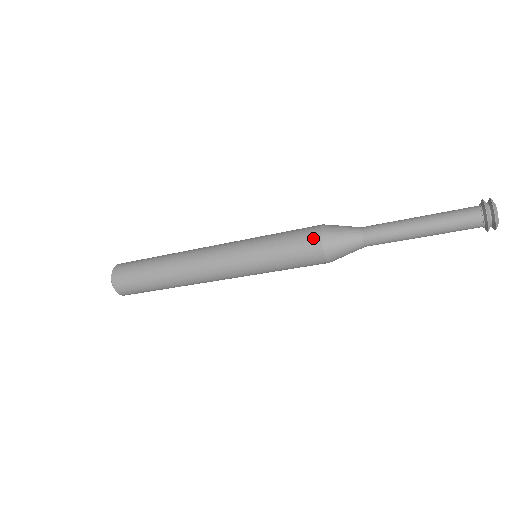
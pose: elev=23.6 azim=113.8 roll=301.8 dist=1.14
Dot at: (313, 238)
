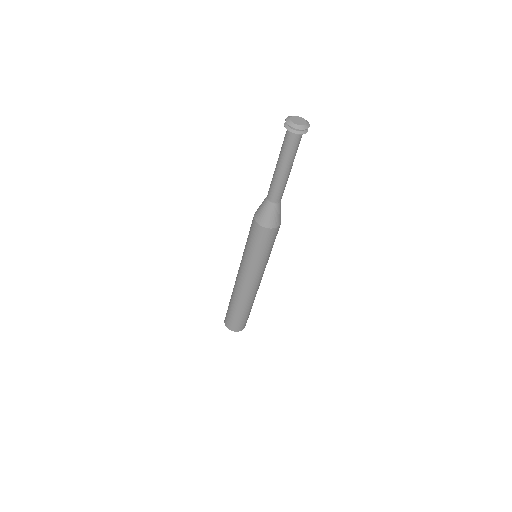
Dot at: (254, 226)
